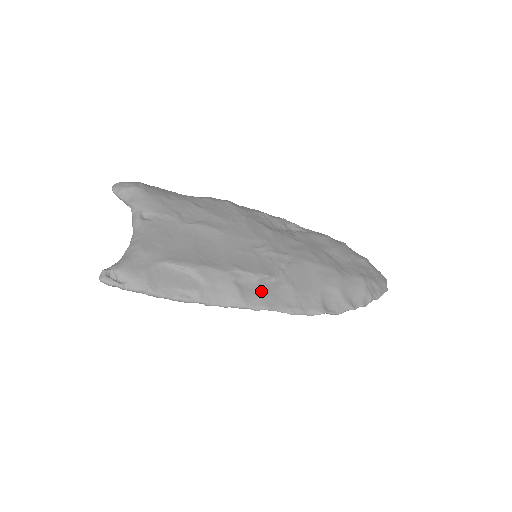
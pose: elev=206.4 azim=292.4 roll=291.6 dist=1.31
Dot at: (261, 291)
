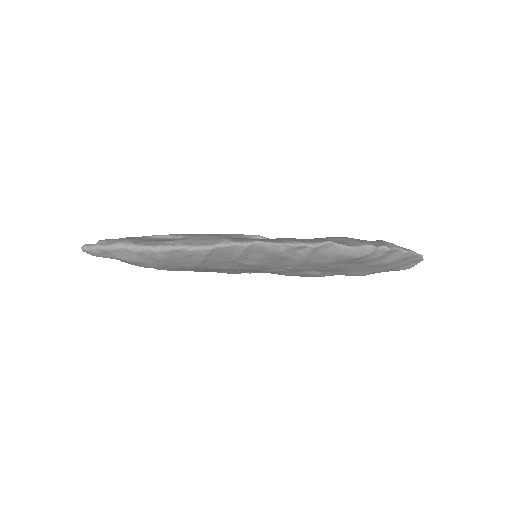
Dot at: occluded
